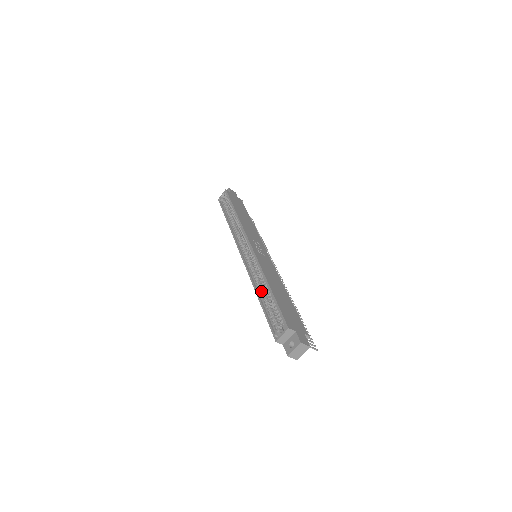
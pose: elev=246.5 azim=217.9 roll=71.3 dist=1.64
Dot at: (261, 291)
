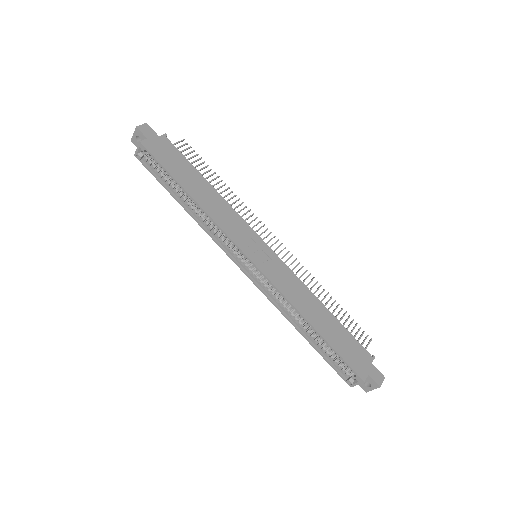
Dot at: (301, 325)
